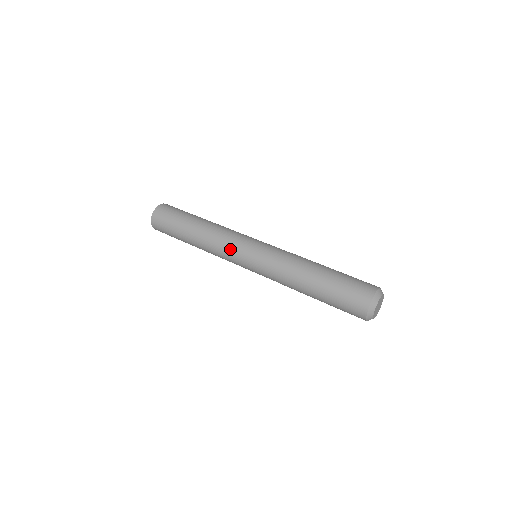
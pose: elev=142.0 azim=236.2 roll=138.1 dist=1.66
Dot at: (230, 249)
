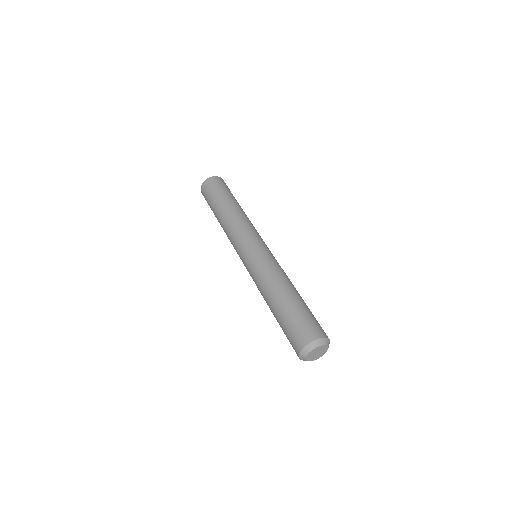
Dot at: (241, 236)
